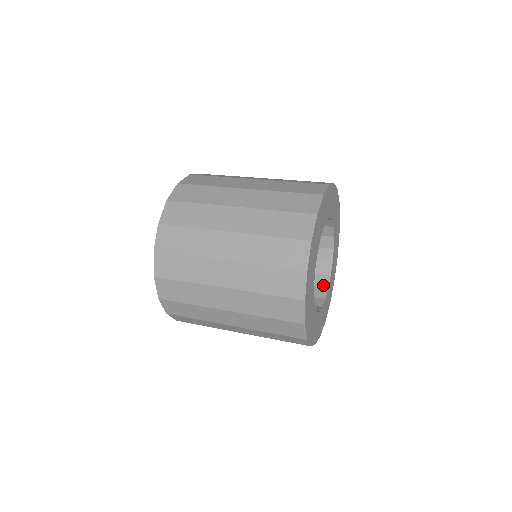
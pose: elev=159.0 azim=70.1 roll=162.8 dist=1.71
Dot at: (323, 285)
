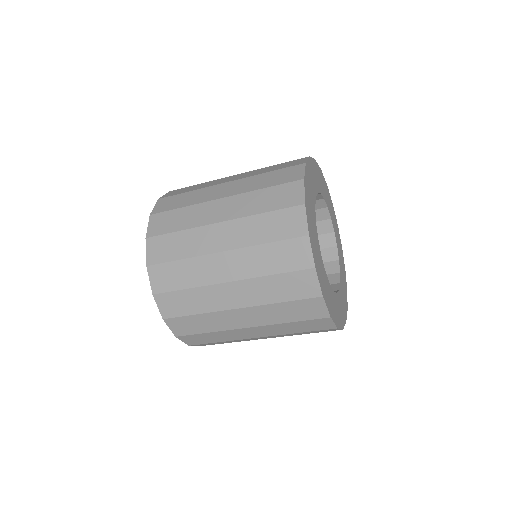
Dot at: occluded
